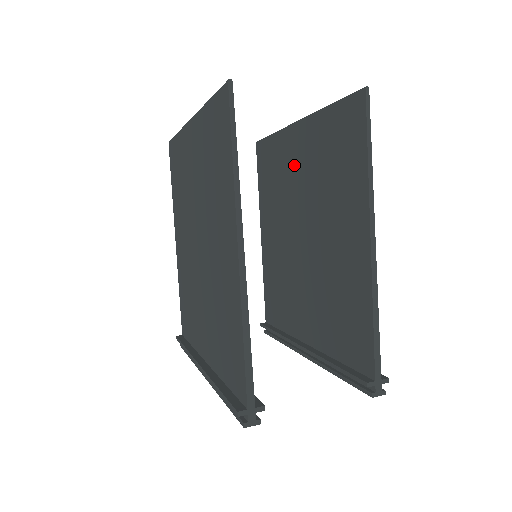
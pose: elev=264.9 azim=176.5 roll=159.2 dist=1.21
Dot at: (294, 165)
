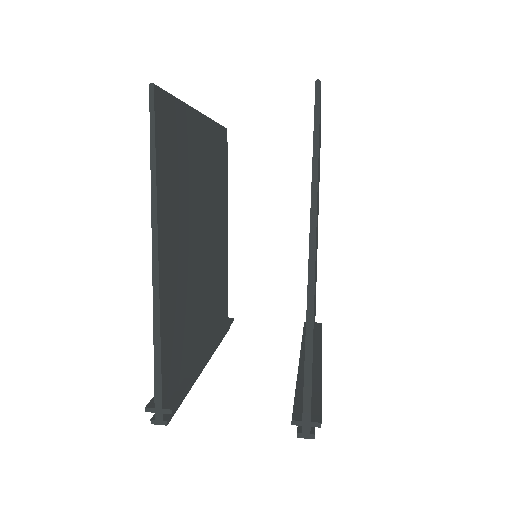
Dot at: occluded
